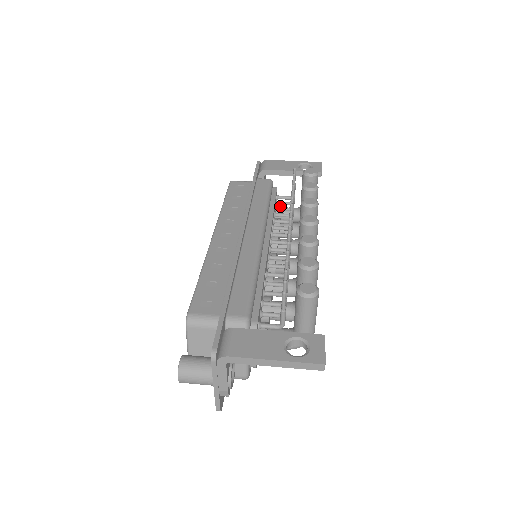
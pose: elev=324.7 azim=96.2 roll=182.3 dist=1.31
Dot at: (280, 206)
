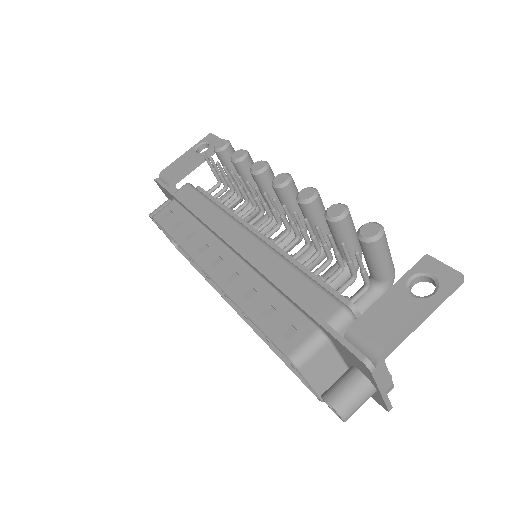
Dot at: occluded
